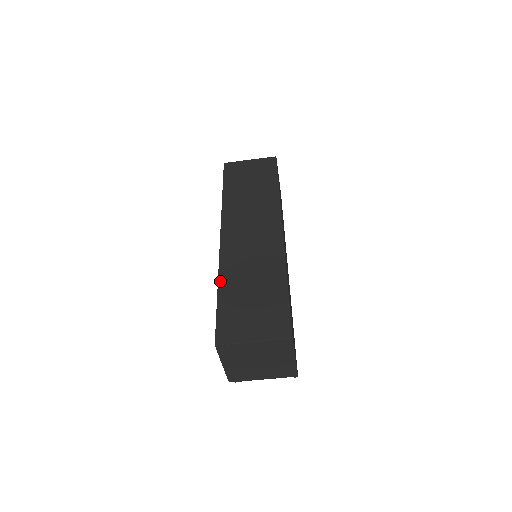
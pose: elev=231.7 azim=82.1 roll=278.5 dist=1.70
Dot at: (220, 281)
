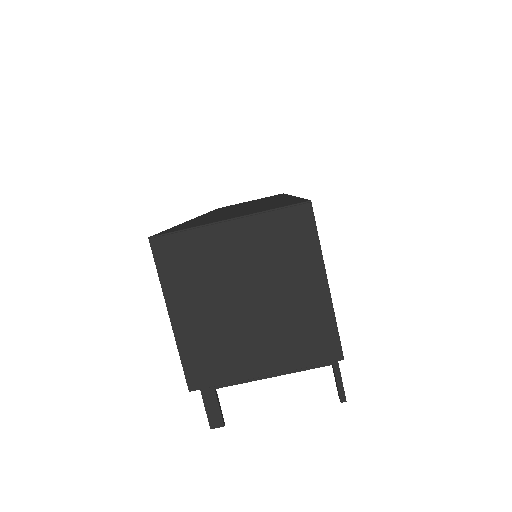
Dot at: (185, 222)
